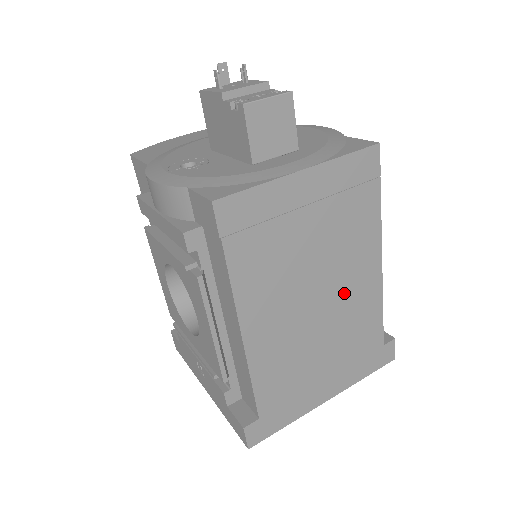
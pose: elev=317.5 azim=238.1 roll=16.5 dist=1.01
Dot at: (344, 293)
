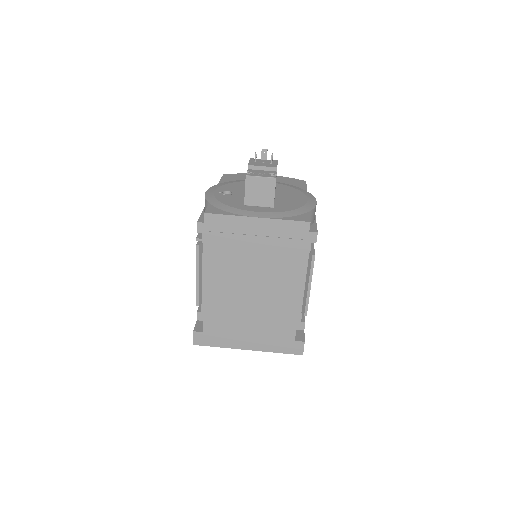
Dot at: (271, 293)
